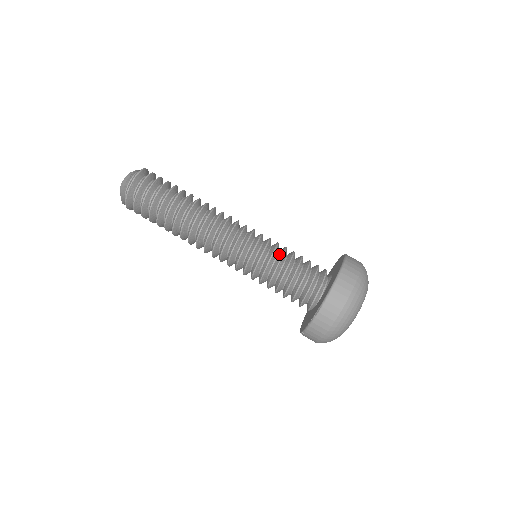
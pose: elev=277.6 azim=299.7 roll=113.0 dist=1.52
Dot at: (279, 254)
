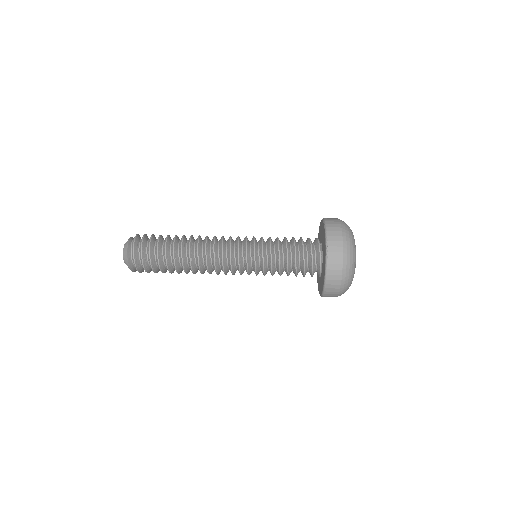
Dot at: occluded
